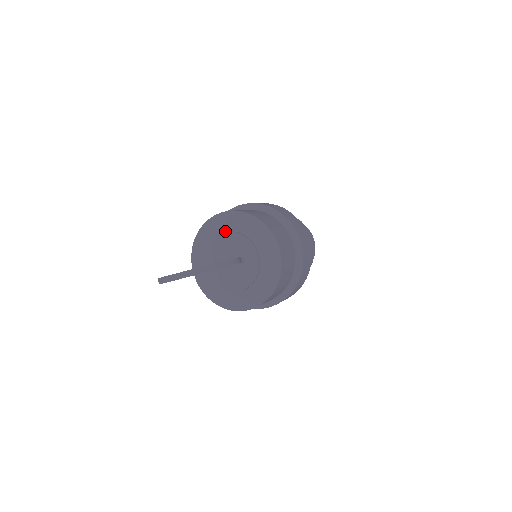
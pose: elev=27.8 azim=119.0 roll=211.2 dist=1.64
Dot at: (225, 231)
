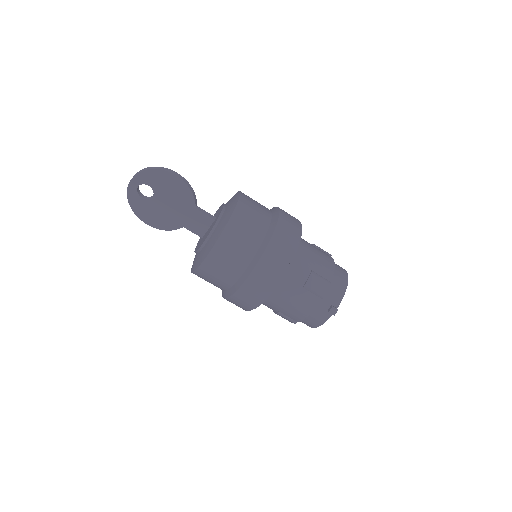
Dot at: occluded
